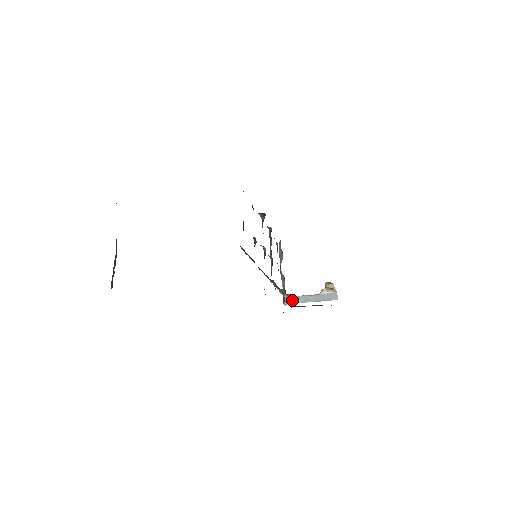
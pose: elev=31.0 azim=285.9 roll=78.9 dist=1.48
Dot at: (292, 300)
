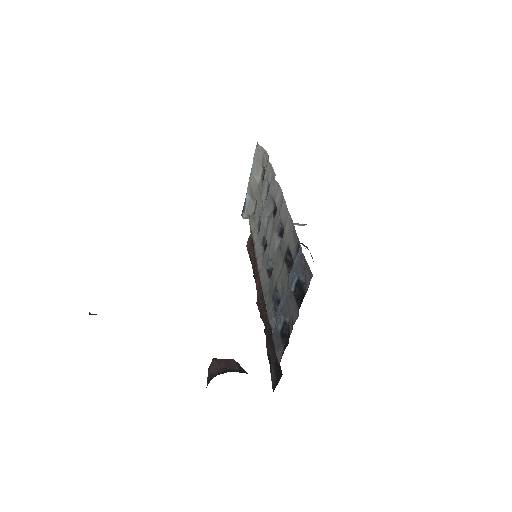
Dot at: occluded
